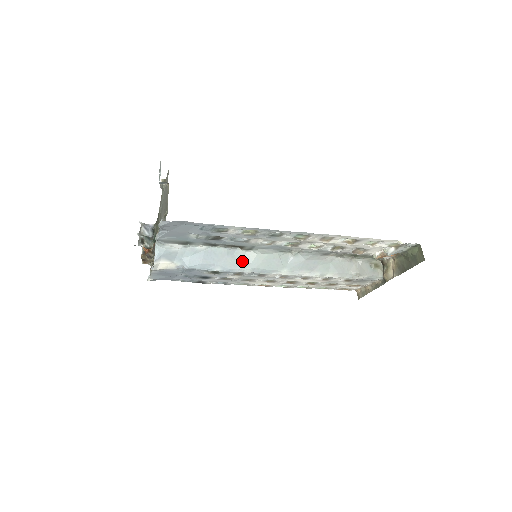
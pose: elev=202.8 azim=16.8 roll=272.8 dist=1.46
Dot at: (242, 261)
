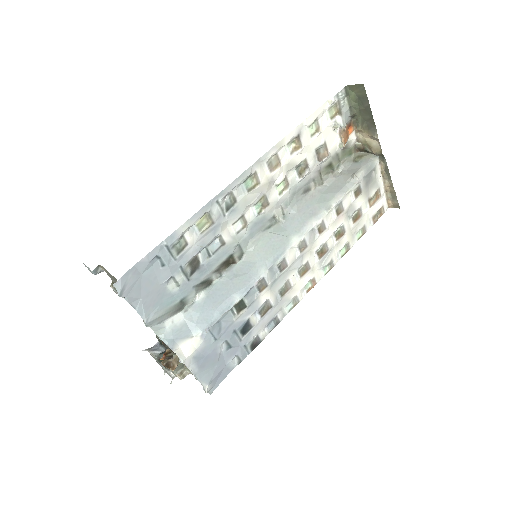
Dot at: (248, 270)
